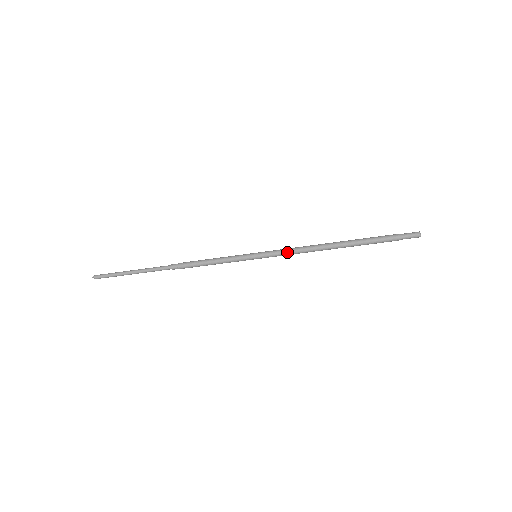
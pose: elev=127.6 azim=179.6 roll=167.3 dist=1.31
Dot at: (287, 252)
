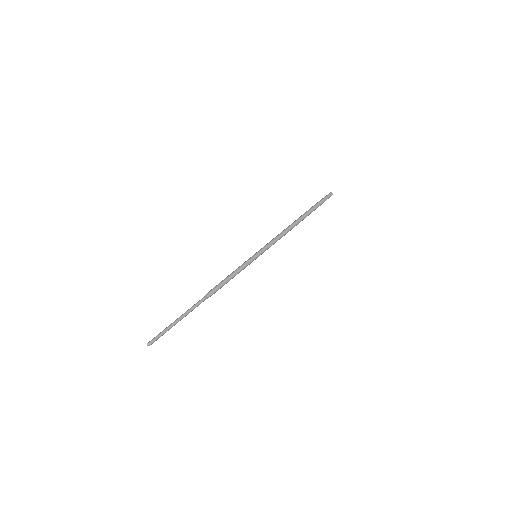
Dot at: (272, 241)
